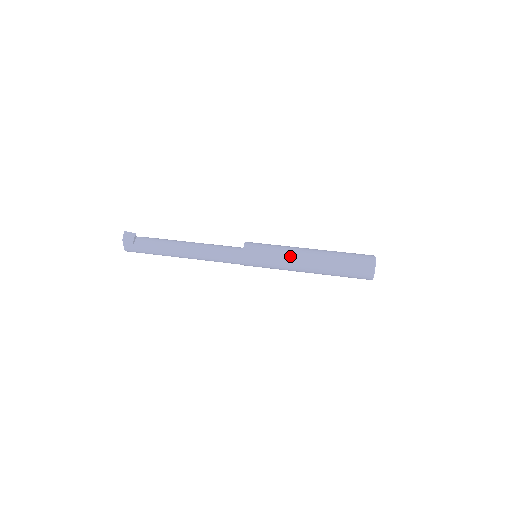
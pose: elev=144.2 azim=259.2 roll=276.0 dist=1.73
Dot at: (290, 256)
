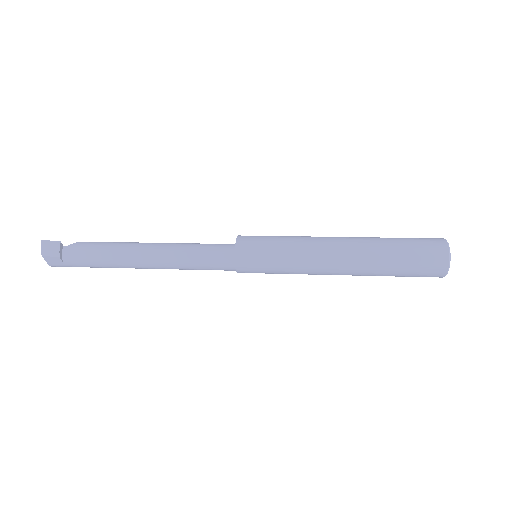
Dot at: (311, 258)
